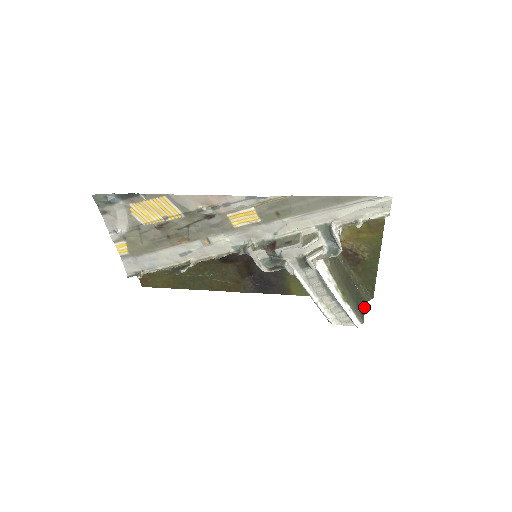
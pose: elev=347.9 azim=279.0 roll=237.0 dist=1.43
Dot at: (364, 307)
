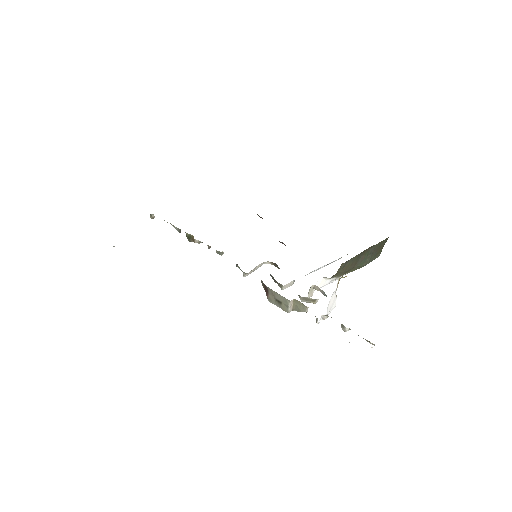
Dot at: (384, 244)
